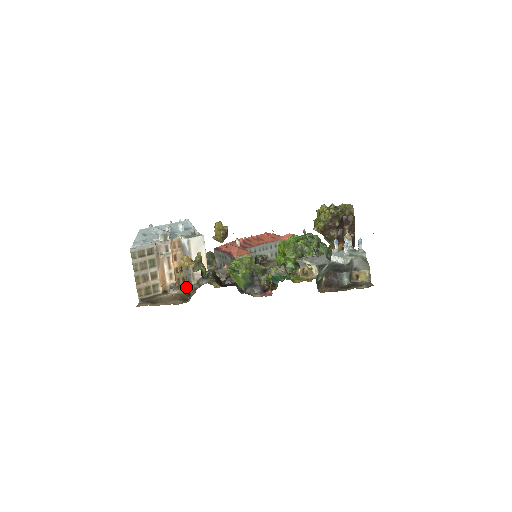
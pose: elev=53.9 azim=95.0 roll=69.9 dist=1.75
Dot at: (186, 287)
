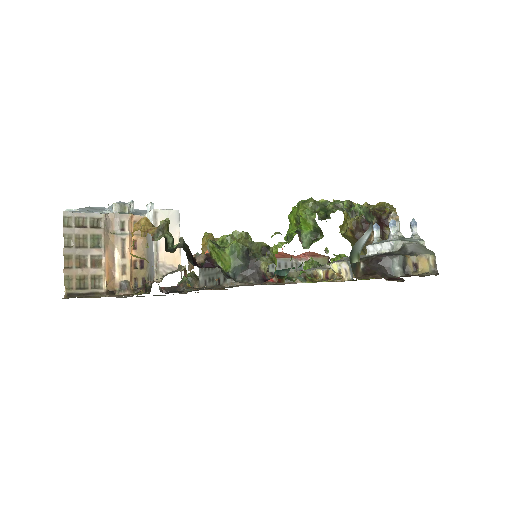
Dot at: (144, 285)
